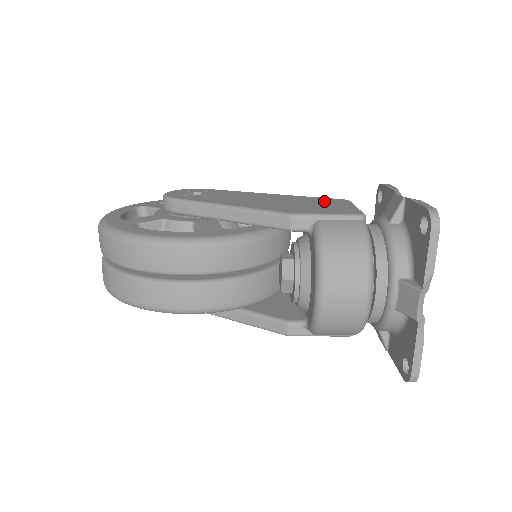
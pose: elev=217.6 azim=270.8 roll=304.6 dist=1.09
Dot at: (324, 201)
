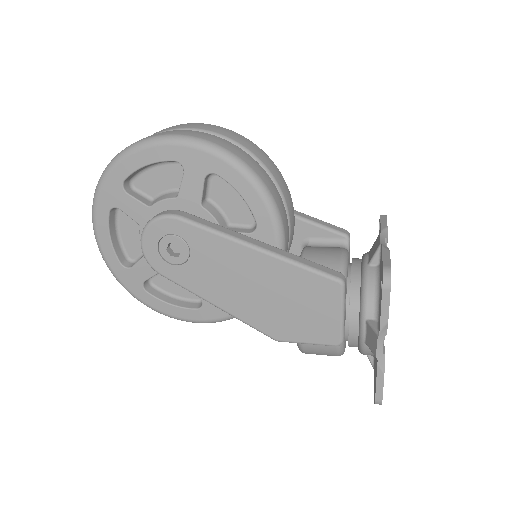
Dot at: (312, 293)
